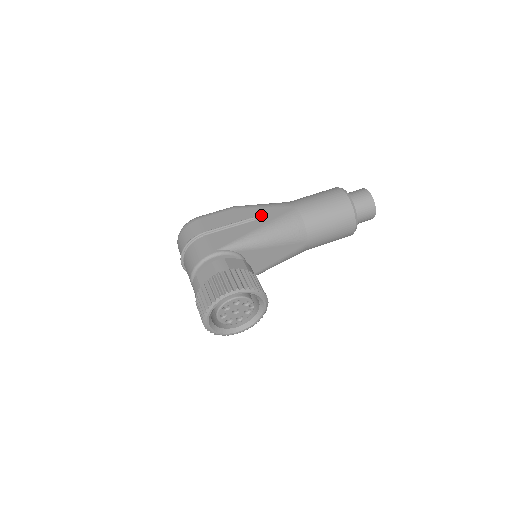
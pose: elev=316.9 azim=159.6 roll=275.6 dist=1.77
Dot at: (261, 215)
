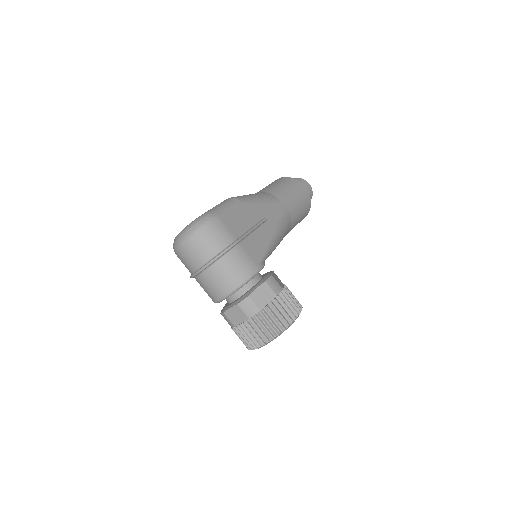
Dot at: (267, 214)
